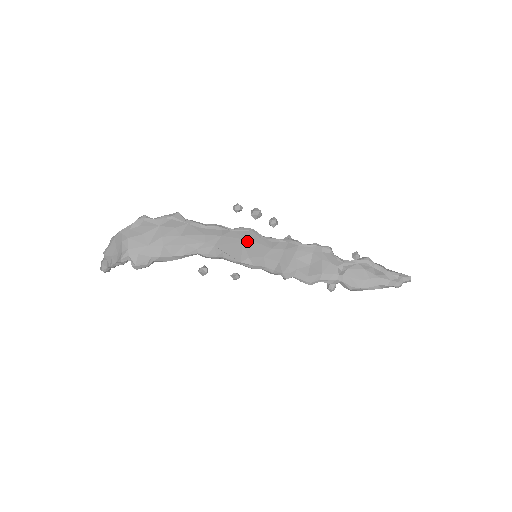
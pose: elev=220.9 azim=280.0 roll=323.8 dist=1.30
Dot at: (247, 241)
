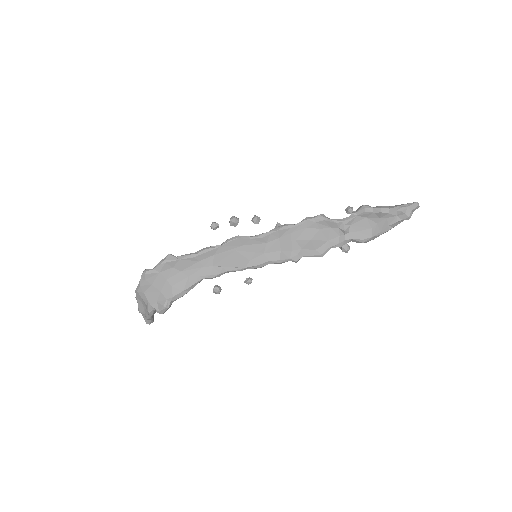
Dot at: (240, 248)
